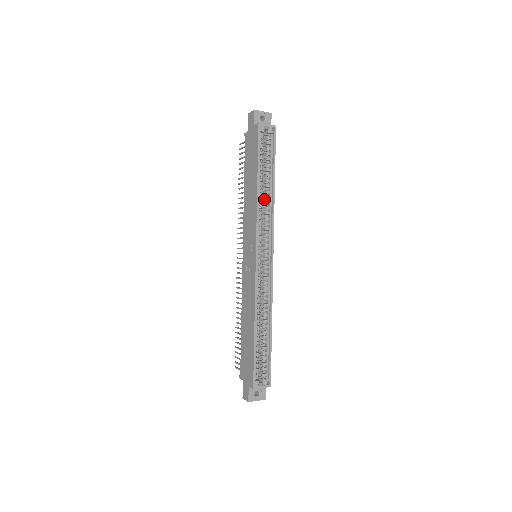
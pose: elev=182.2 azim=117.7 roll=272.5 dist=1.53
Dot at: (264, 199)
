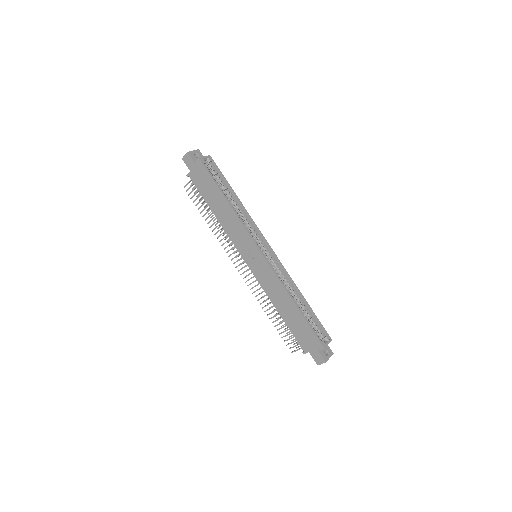
Dot at: (236, 210)
